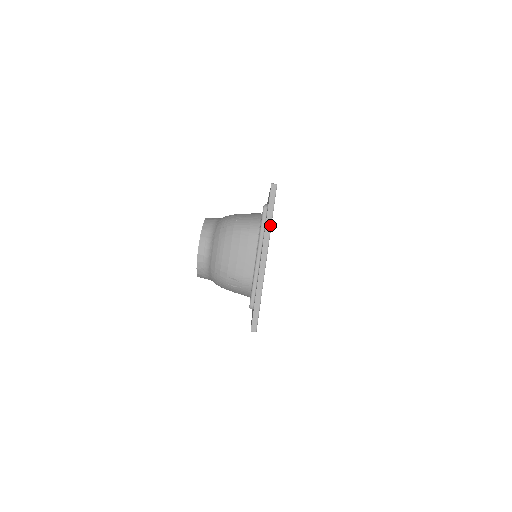
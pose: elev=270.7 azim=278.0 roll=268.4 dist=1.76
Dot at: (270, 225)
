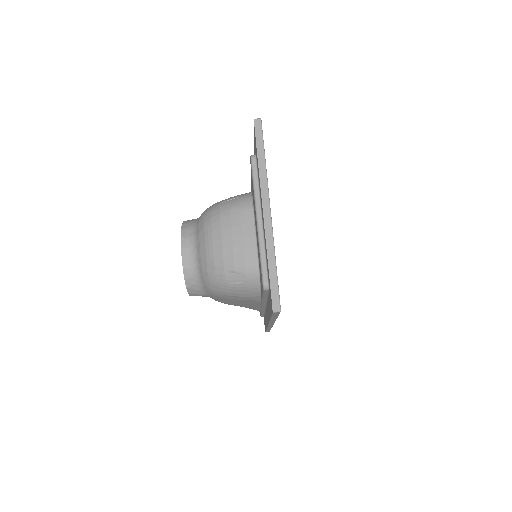
Dot at: (264, 168)
